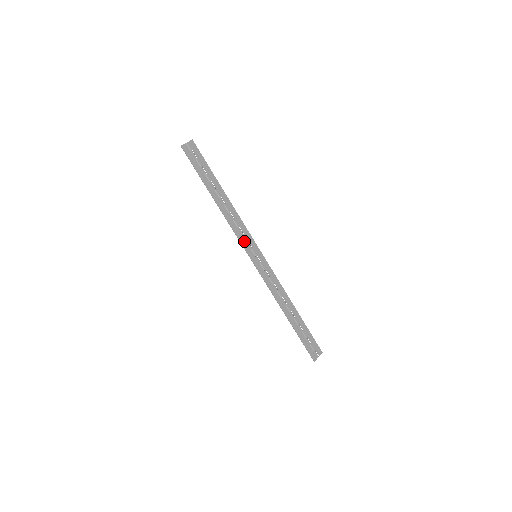
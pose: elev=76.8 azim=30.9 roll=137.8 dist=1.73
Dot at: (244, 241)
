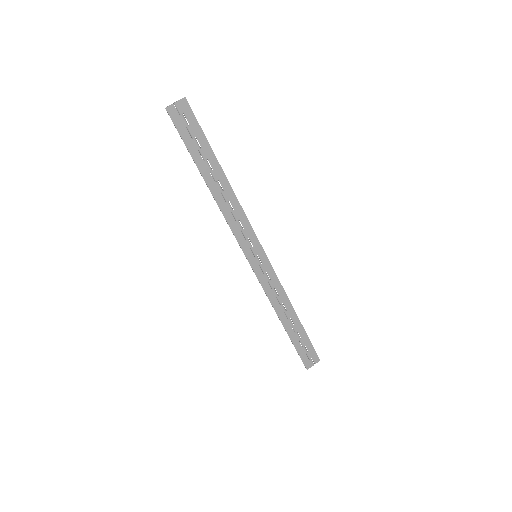
Dot at: (242, 238)
